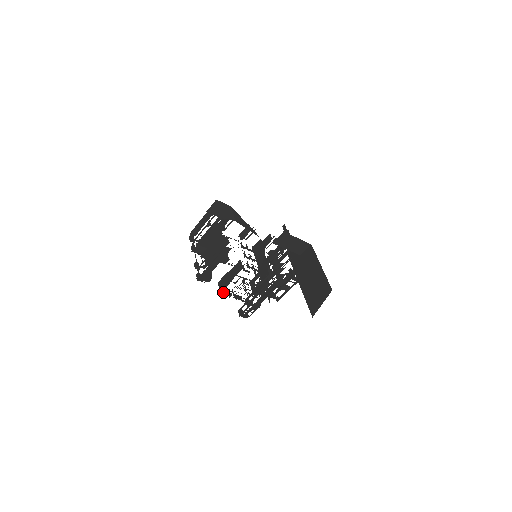
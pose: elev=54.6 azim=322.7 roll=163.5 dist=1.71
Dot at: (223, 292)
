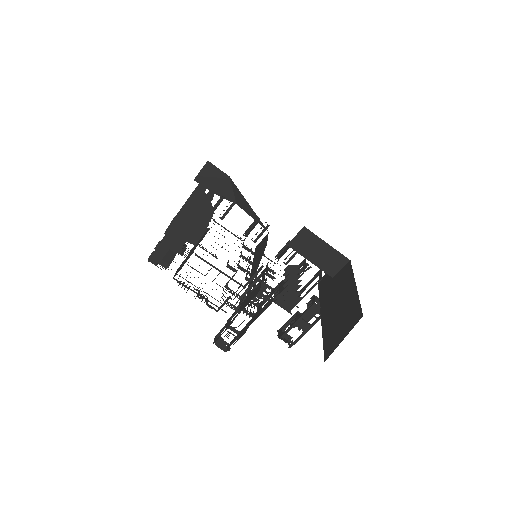
Dot at: (178, 281)
